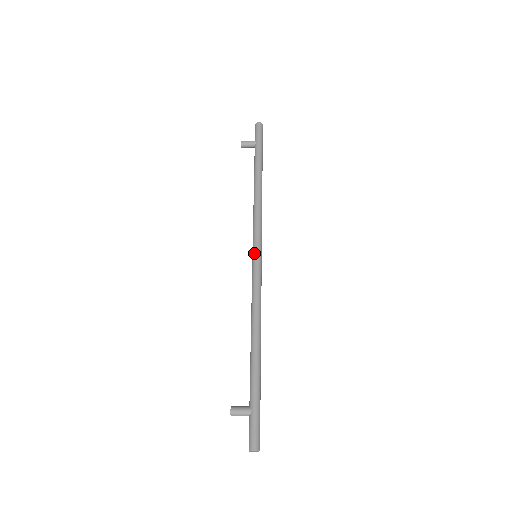
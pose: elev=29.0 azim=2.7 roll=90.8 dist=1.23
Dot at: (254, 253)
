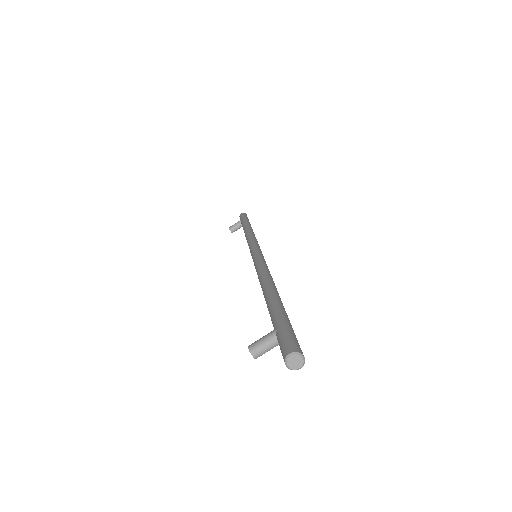
Dot at: (251, 253)
